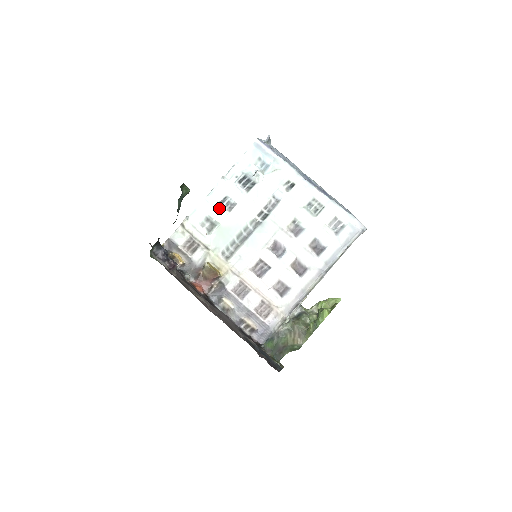
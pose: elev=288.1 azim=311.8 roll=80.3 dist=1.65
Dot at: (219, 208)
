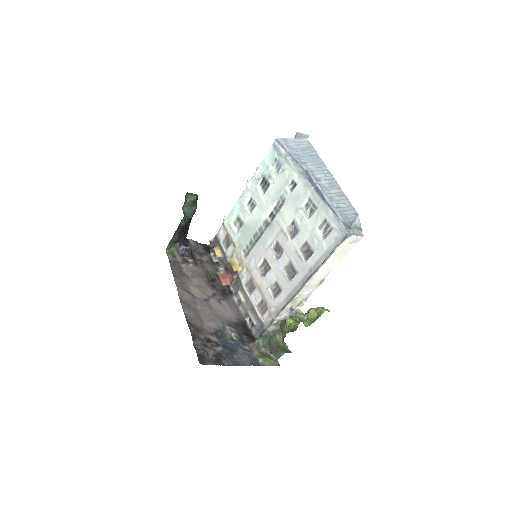
Dot at: (245, 209)
